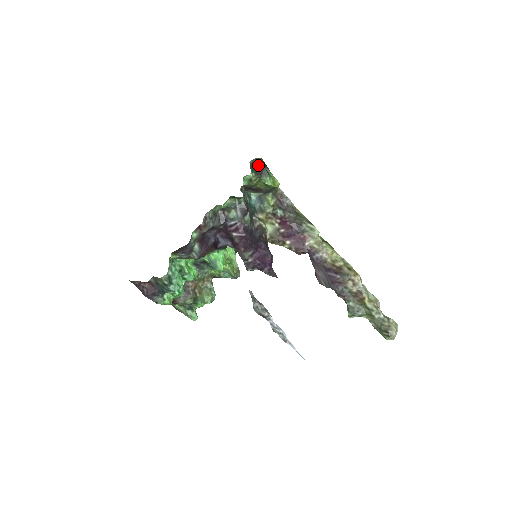
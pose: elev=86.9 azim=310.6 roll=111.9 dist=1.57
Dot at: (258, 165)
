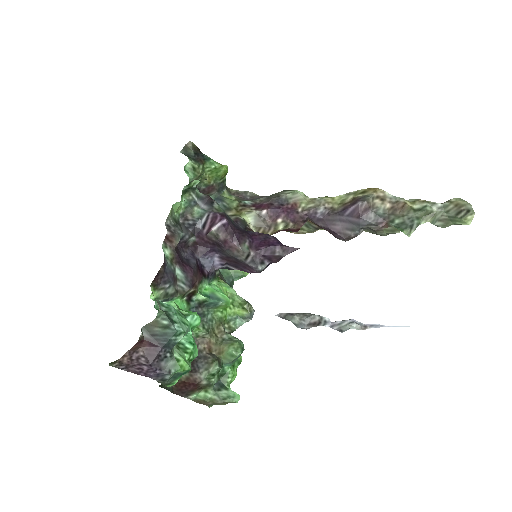
Dot at: (192, 153)
